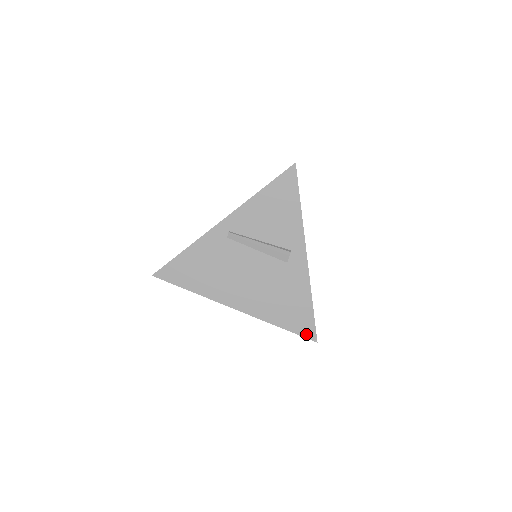
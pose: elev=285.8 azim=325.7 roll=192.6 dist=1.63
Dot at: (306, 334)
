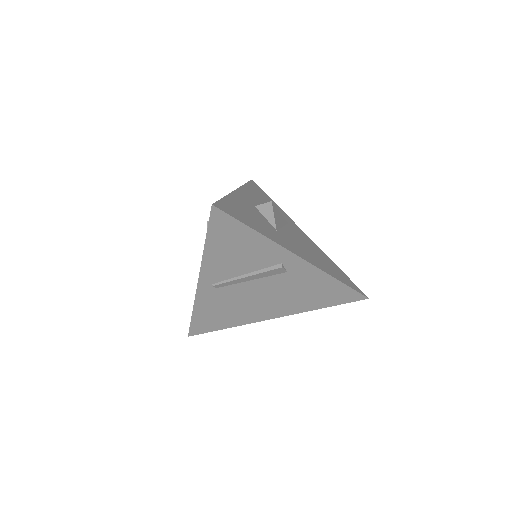
Dot at: (353, 300)
